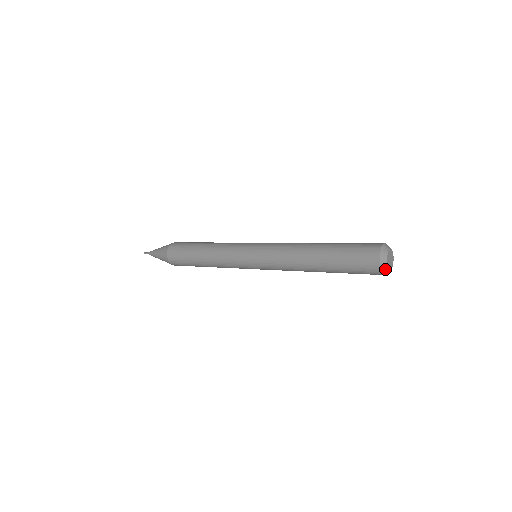
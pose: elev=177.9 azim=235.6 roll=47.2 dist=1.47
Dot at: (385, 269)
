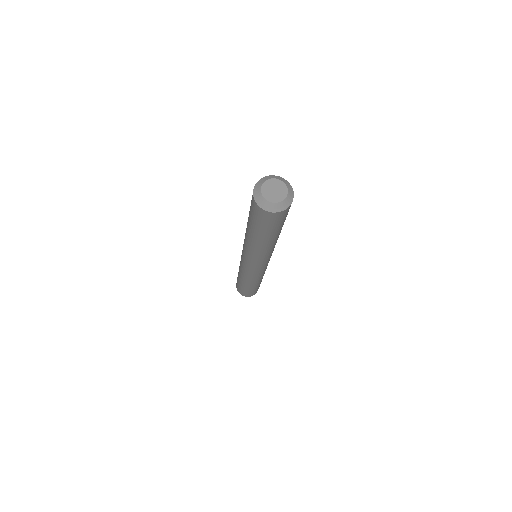
Dot at: (266, 204)
